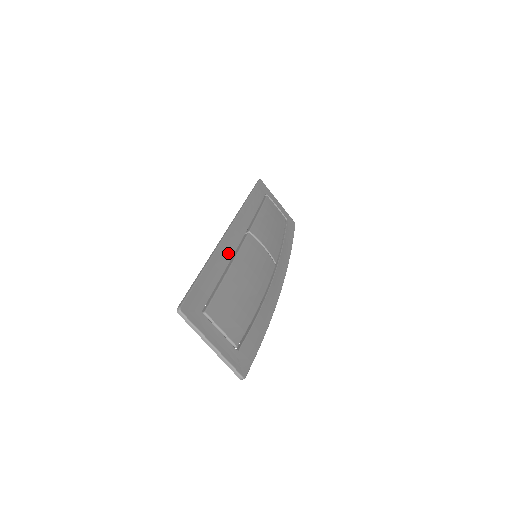
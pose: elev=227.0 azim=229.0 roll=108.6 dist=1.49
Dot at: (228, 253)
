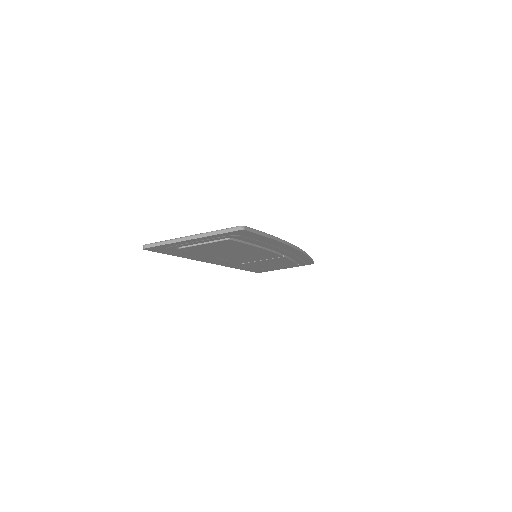
Dot at: occluded
